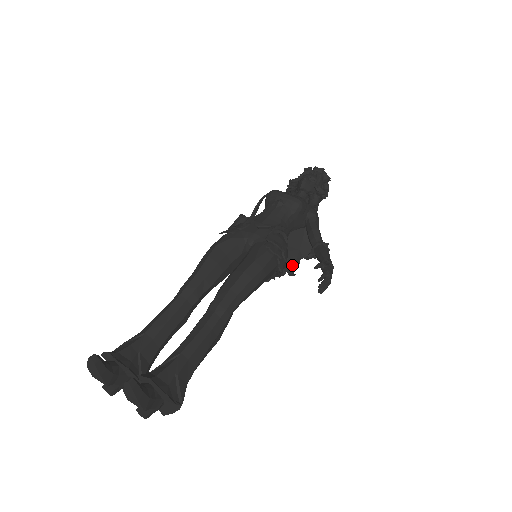
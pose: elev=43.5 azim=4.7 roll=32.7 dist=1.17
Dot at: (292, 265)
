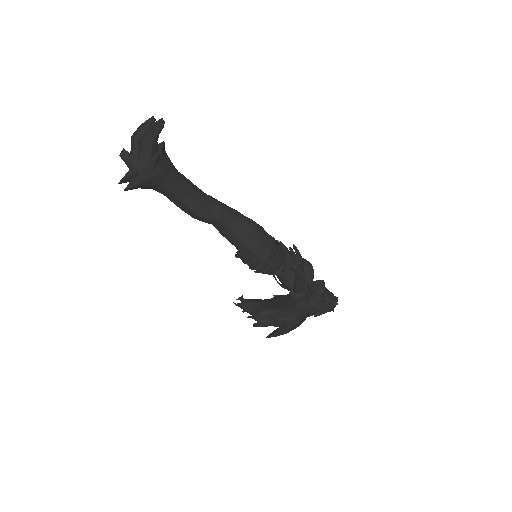
Dot at: (263, 310)
